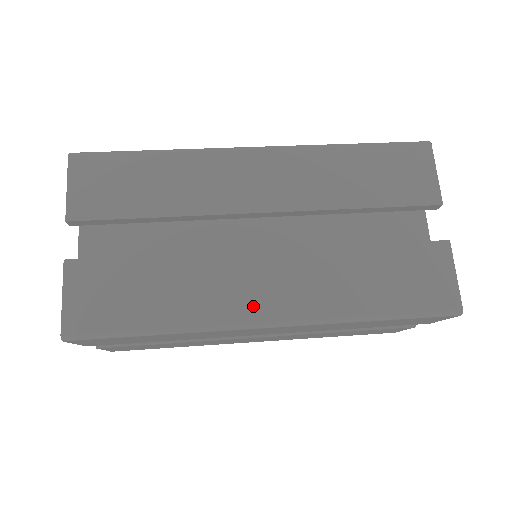
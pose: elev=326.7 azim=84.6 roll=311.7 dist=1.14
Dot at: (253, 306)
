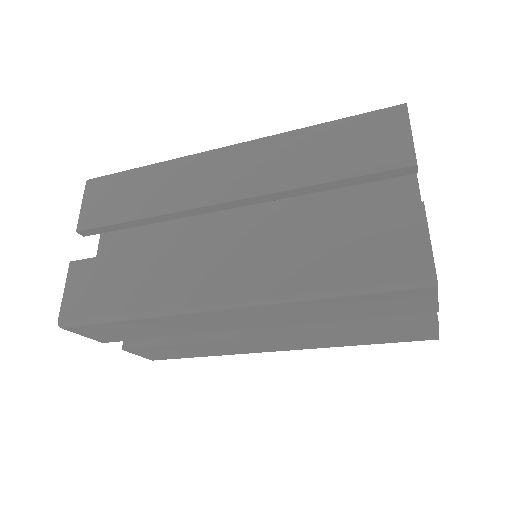
Dot at: occluded
